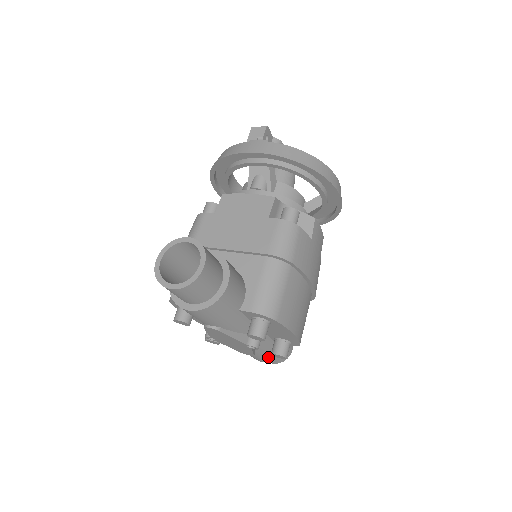
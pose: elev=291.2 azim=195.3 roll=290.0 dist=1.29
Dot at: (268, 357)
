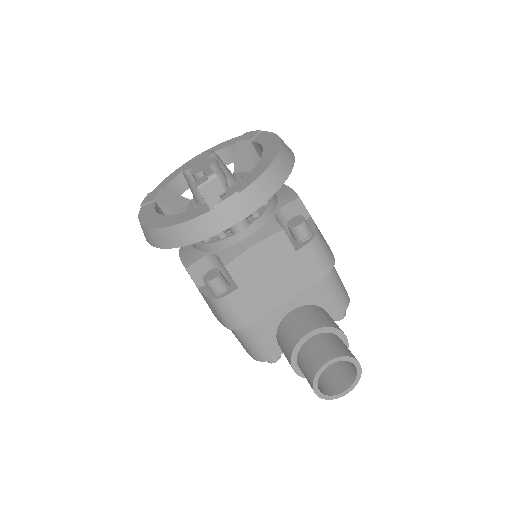
Dot at: occluded
